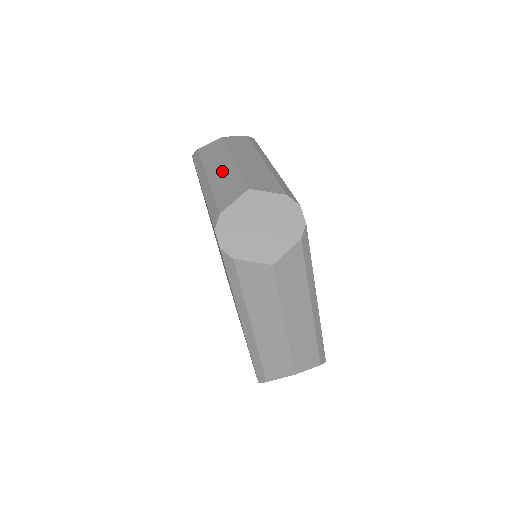
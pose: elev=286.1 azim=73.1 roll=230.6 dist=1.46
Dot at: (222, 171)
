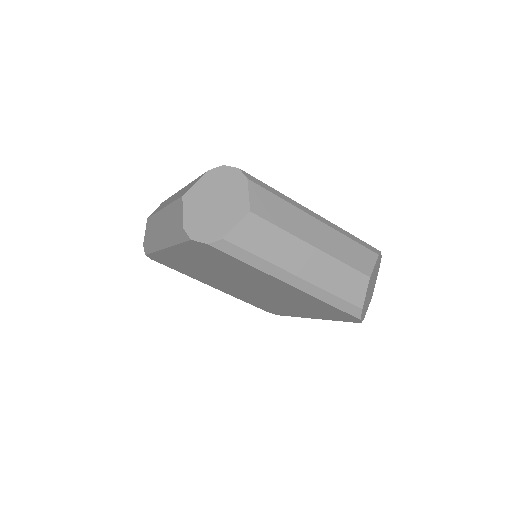
Dot at: (163, 221)
